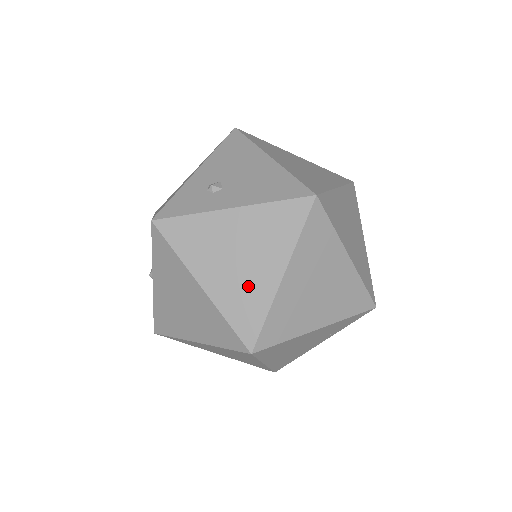
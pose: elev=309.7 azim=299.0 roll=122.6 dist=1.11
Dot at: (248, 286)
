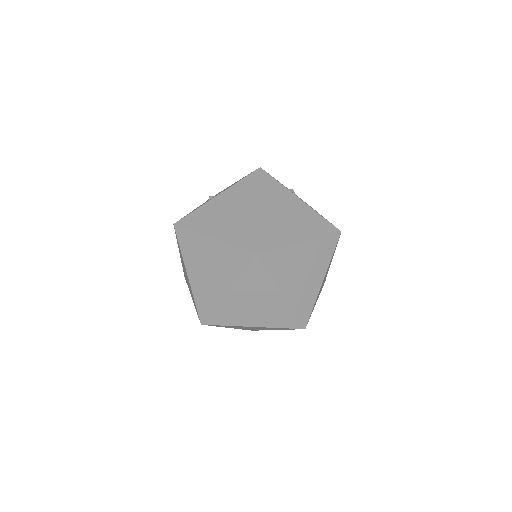
Dot at: (282, 229)
